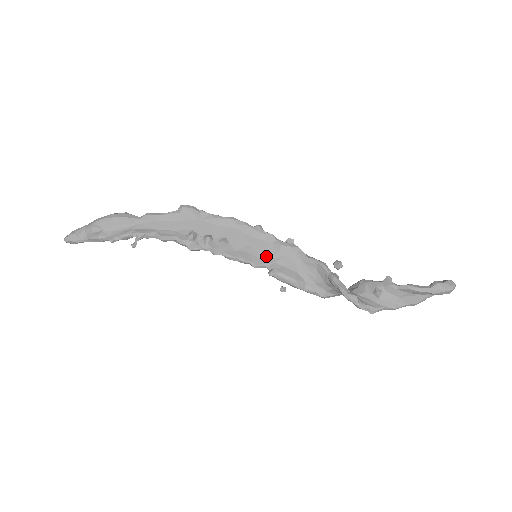
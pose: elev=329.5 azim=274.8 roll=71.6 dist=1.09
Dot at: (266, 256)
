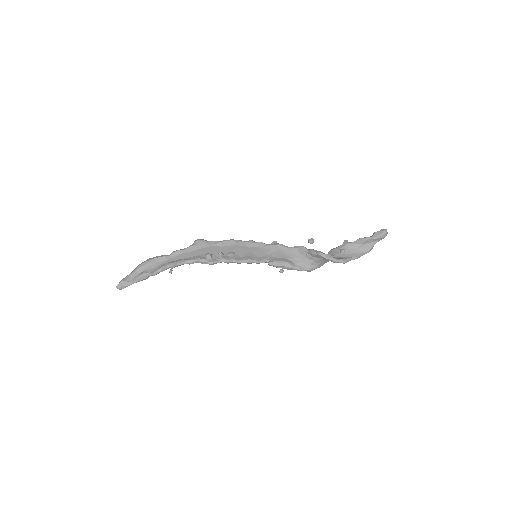
Dot at: (262, 255)
